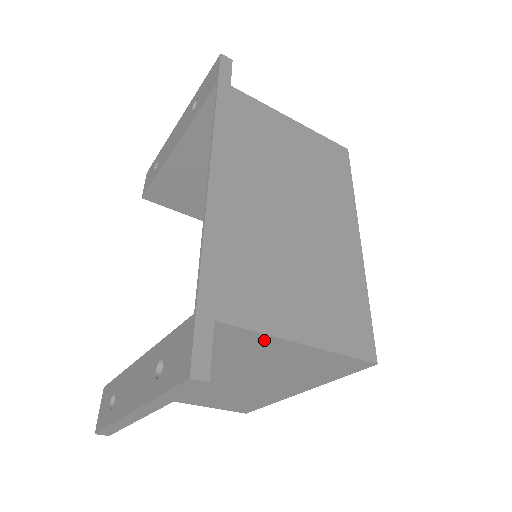
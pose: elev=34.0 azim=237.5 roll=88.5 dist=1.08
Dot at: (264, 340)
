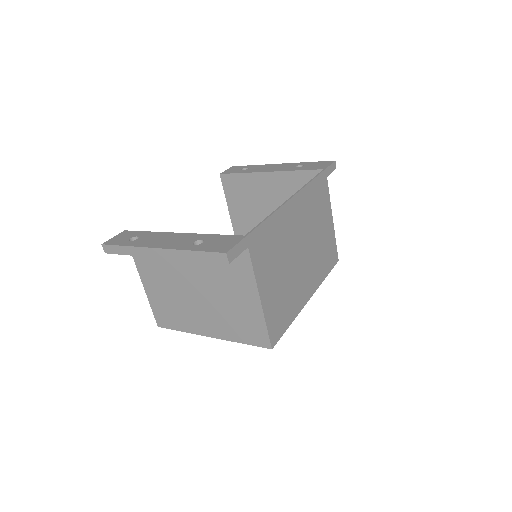
Dot at: (249, 280)
